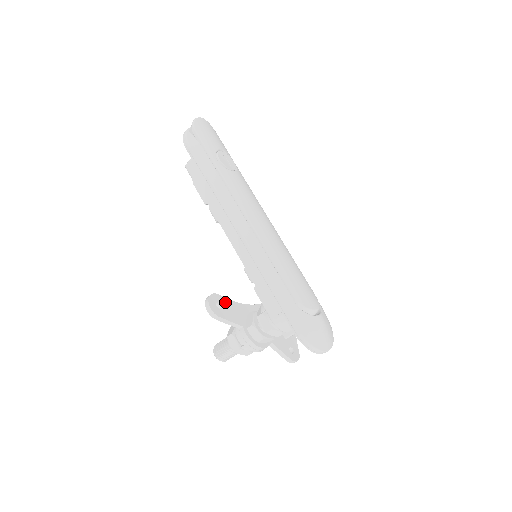
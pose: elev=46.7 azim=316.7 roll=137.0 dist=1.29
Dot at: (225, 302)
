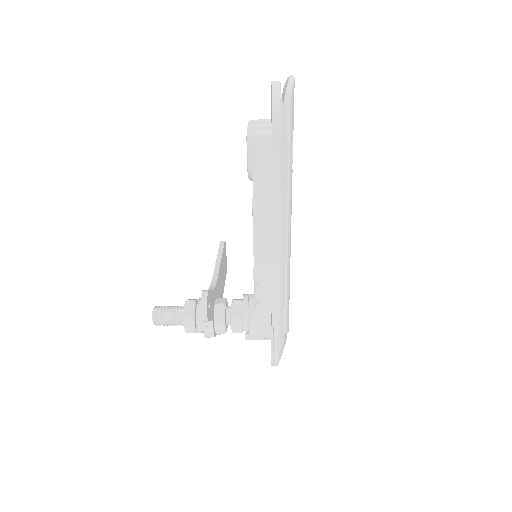
Dot at: (210, 297)
